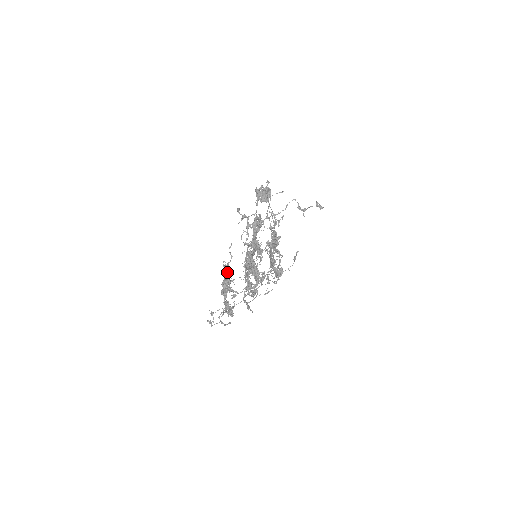
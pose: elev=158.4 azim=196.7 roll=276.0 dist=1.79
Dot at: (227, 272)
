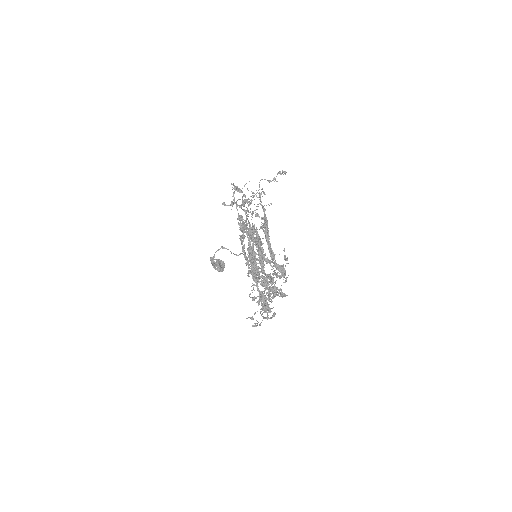
Dot at: (249, 237)
